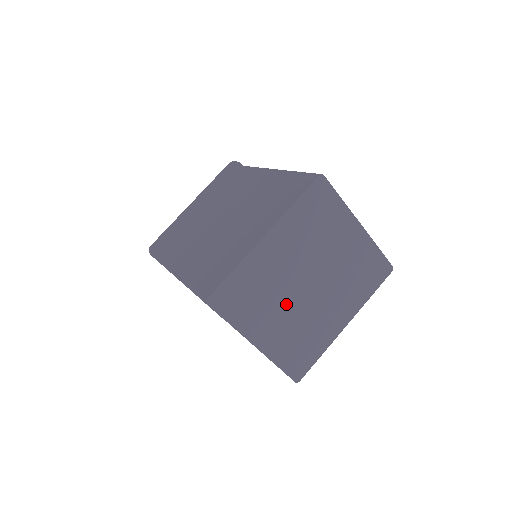
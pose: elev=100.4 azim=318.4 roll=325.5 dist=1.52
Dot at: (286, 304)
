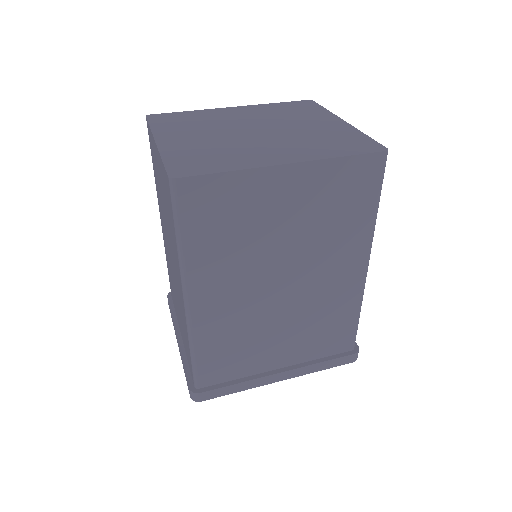
Dot at: (218, 133)
